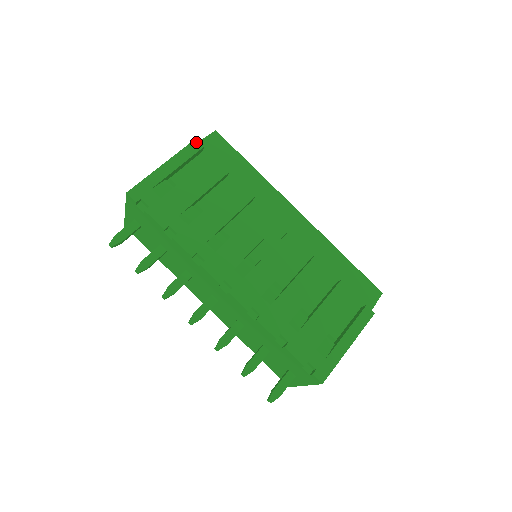
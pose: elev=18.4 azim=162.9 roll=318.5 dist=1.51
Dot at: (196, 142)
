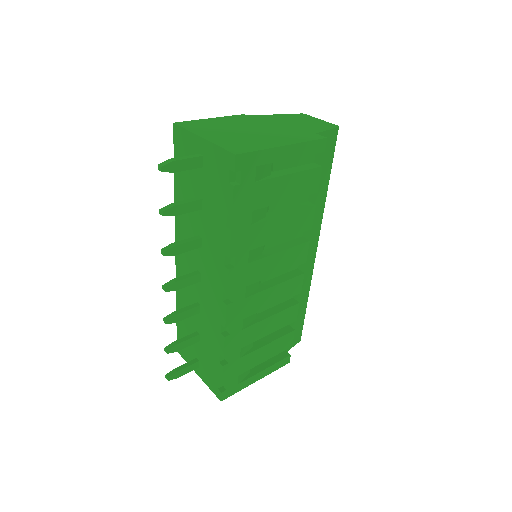
Dot at: (324, 142)
